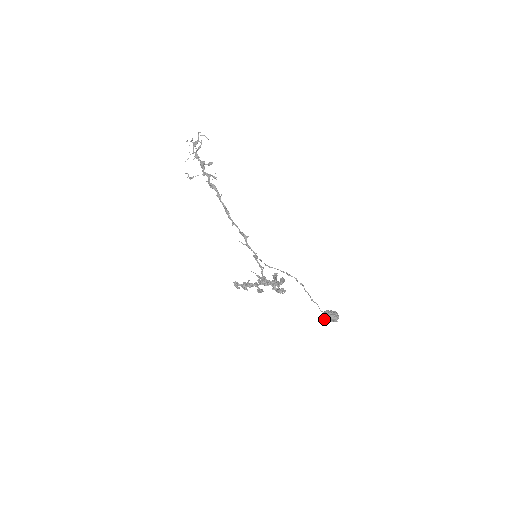
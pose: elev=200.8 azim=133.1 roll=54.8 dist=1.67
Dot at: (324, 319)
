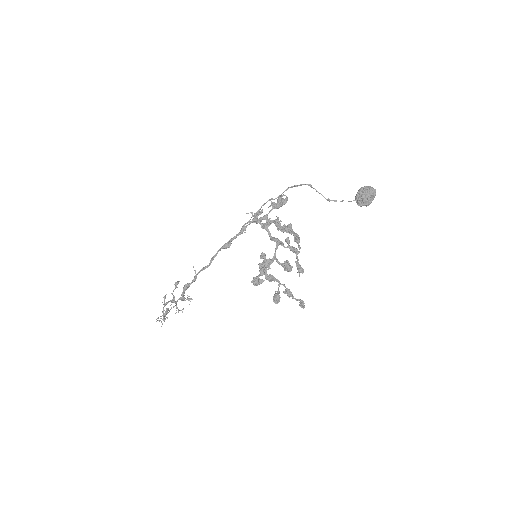
Dot at: (362, 200)
